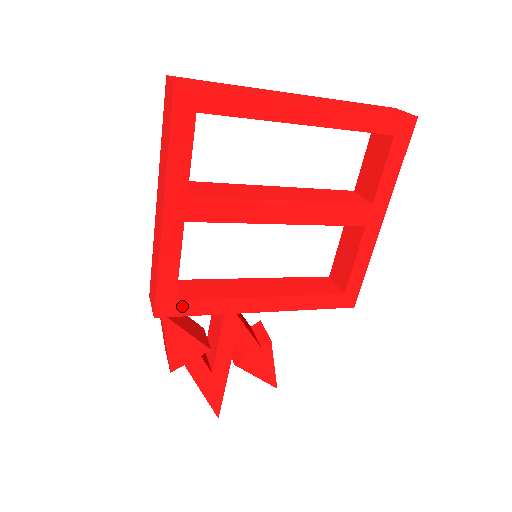
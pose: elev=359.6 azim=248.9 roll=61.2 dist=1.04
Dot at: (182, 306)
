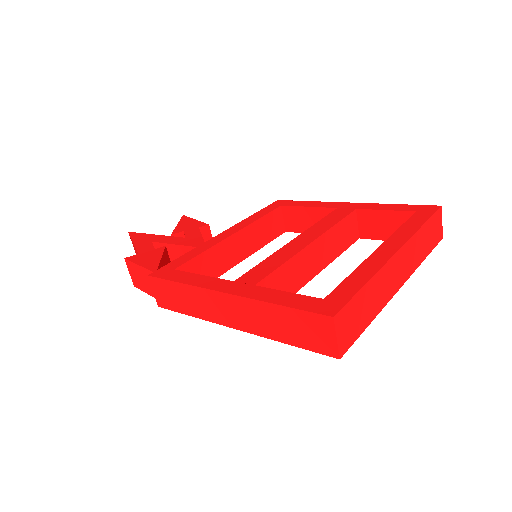
Dot at: occluded
